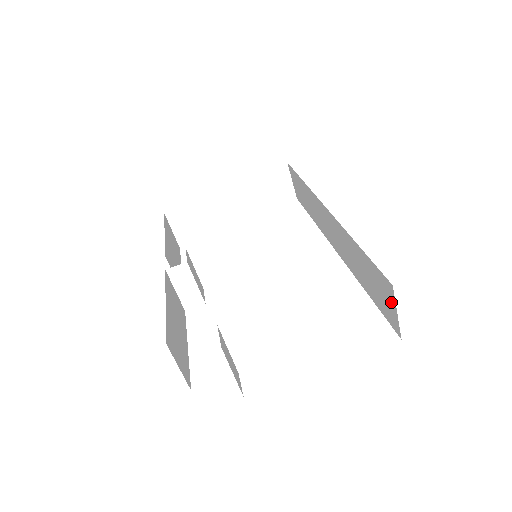
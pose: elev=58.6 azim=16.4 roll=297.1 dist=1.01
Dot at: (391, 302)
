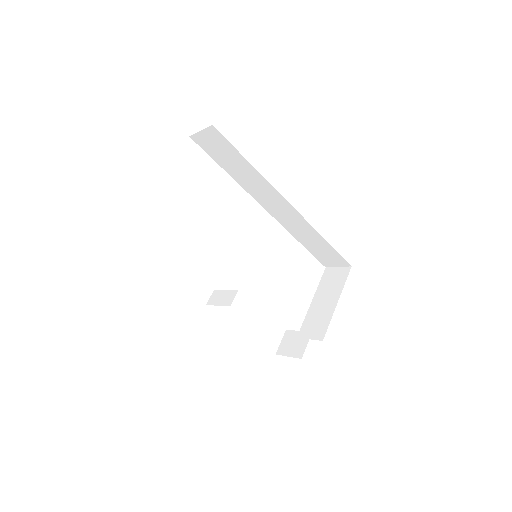
Dot at: (338, 264)
